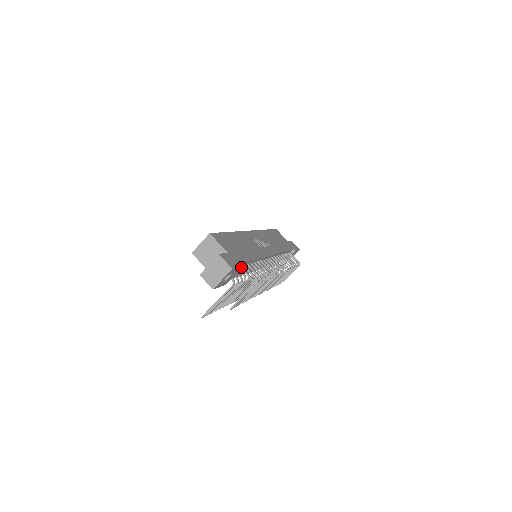
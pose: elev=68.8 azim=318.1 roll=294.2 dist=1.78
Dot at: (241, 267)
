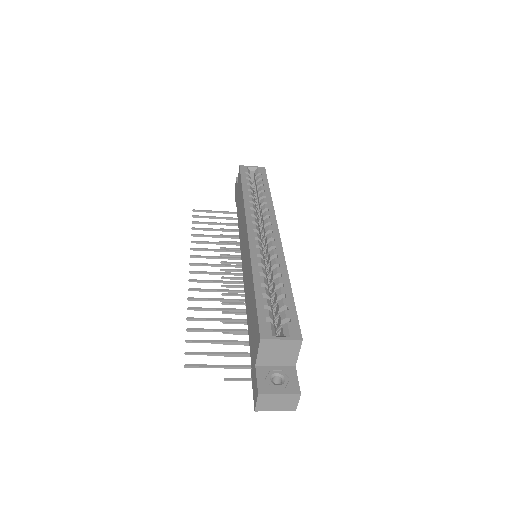
Dot at: occluded
